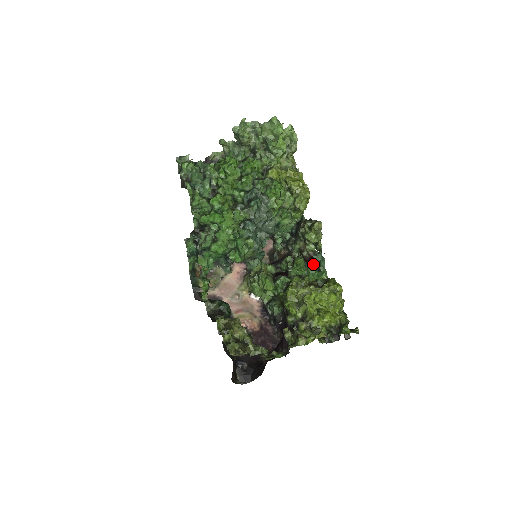
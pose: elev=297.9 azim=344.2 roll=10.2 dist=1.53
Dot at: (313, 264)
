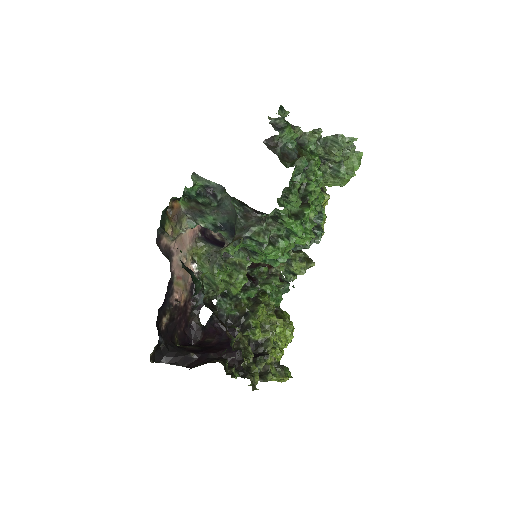
Dot at: occluded
